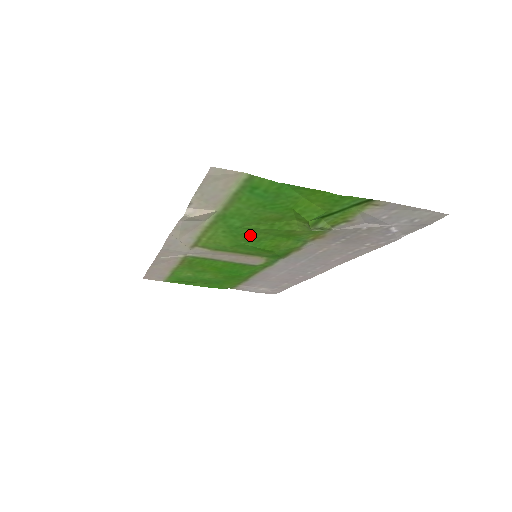
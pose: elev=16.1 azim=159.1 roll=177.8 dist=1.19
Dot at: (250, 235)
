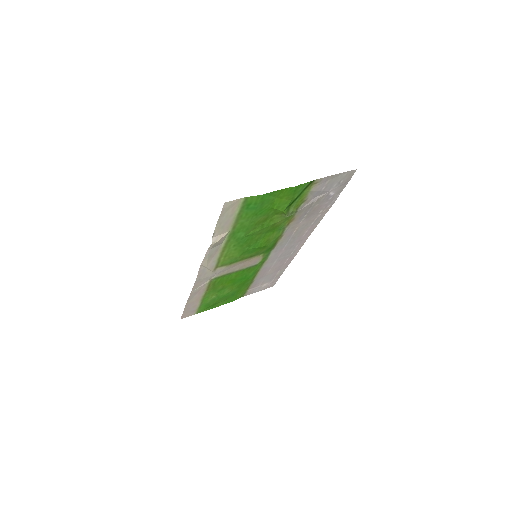
Dot at: (250, 240)
